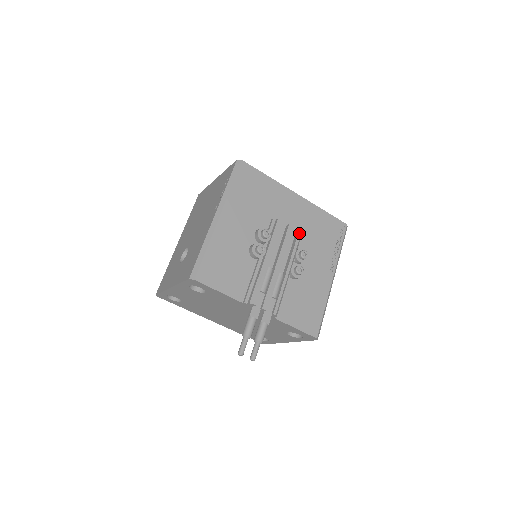
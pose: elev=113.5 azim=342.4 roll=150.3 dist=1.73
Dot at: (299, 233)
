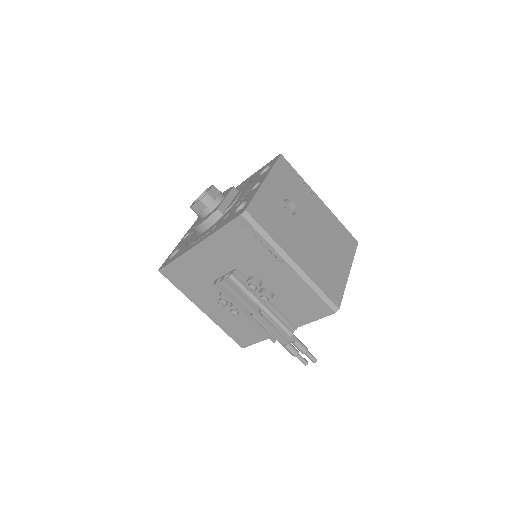
Dot at: (230, 280)
